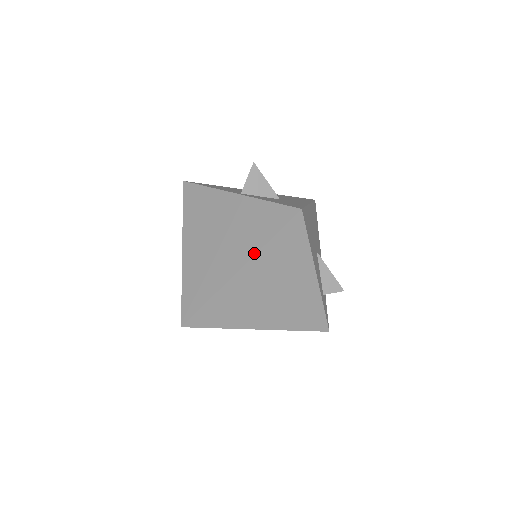
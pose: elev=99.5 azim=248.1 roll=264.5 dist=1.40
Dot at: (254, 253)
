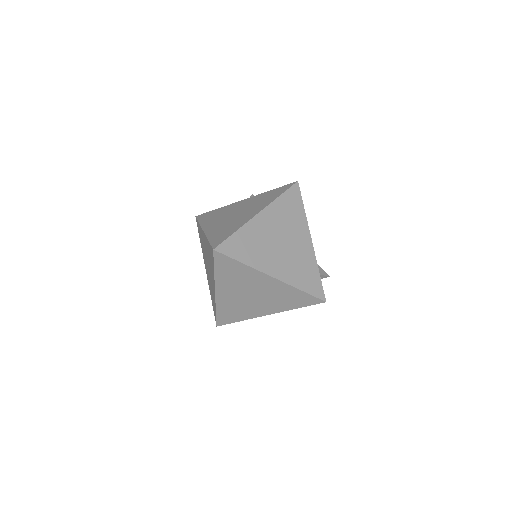
Dot at: (269, 203)
